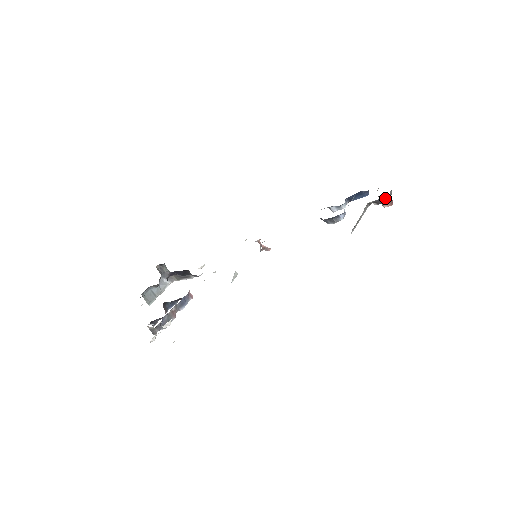
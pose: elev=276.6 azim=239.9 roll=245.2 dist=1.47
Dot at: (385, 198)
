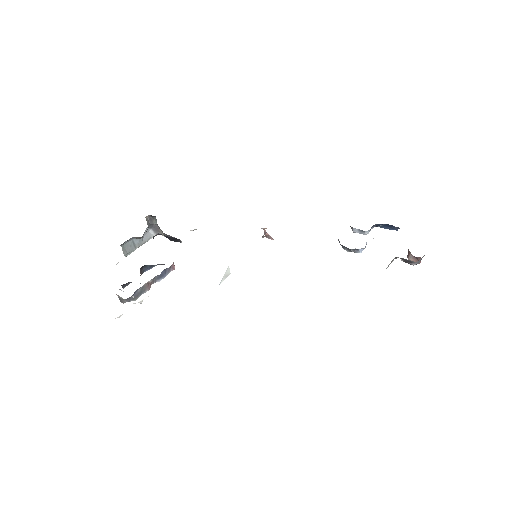
Dot at: (415, 262)
